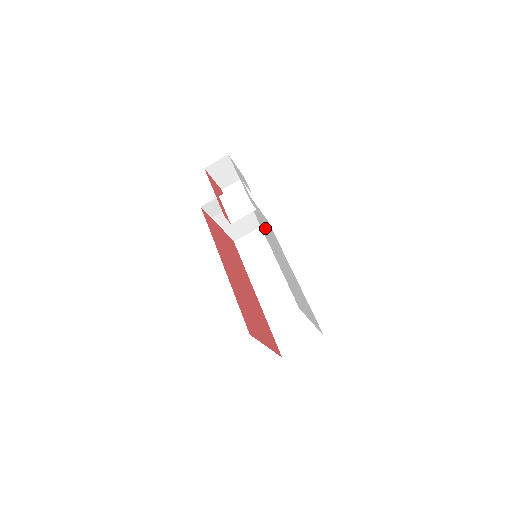
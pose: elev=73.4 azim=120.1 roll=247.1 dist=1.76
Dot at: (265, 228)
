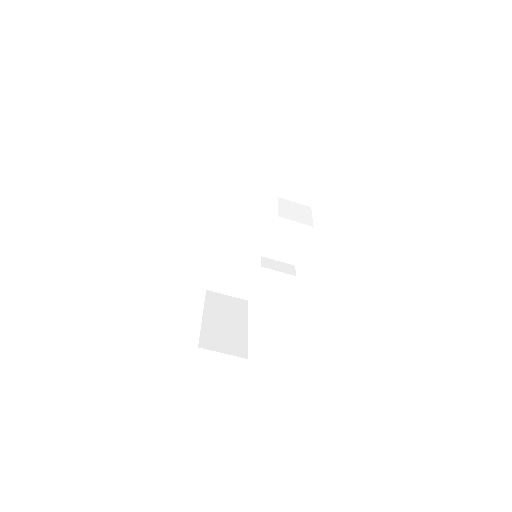
Dot at: occluded
